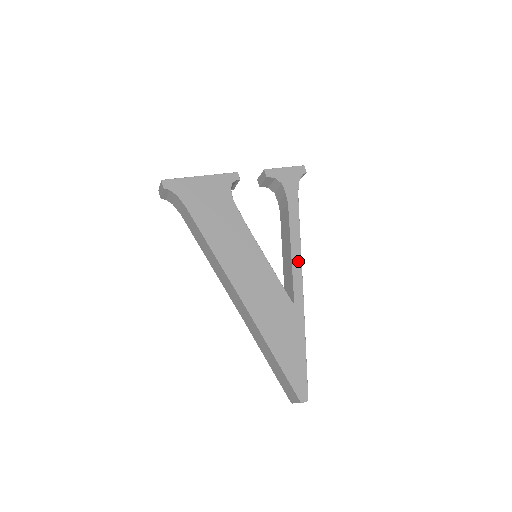
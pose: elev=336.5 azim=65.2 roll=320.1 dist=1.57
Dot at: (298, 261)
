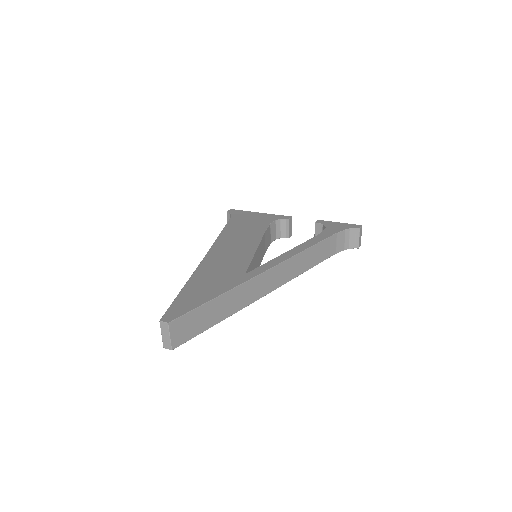
Dot at: (285, 257)
